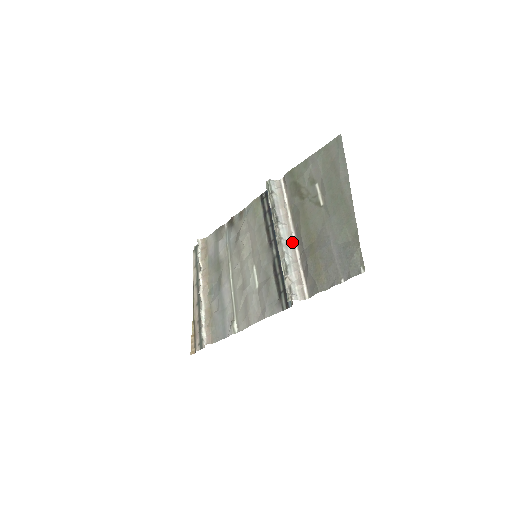
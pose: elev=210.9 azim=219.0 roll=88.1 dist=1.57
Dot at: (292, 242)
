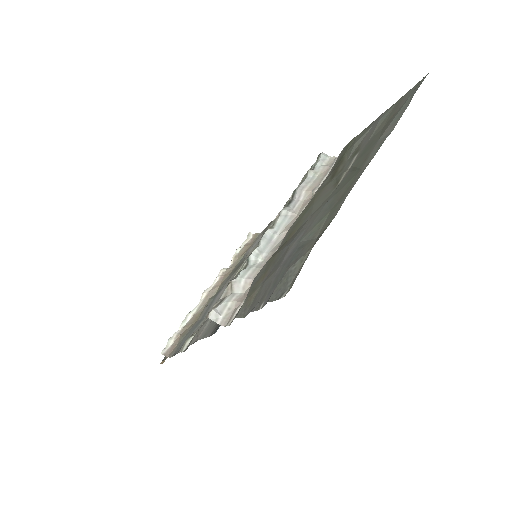
Dot at: (282, 239)
